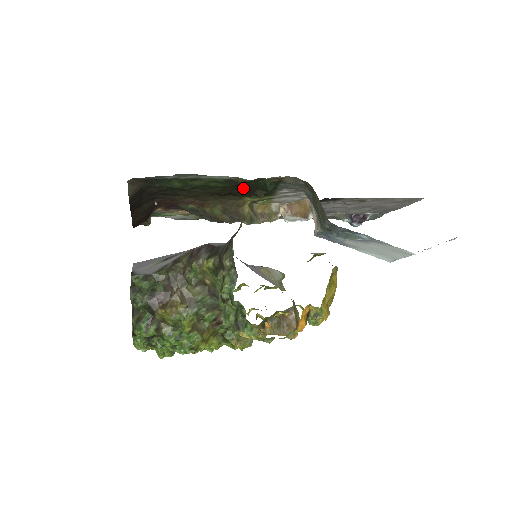
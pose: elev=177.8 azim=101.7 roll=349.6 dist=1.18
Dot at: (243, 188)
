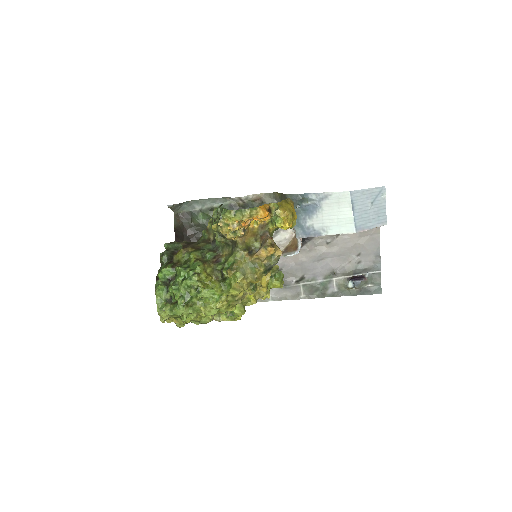
Dot at: occluded
